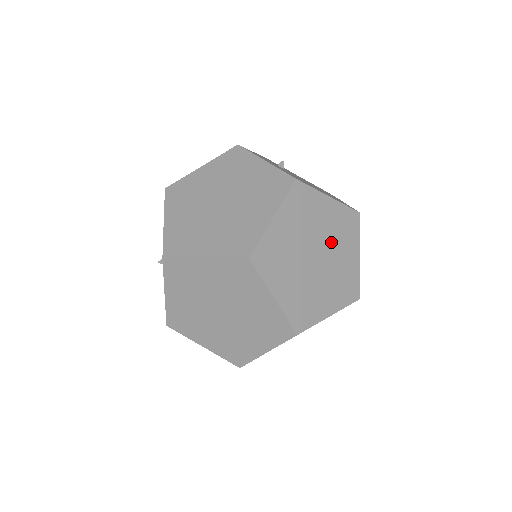
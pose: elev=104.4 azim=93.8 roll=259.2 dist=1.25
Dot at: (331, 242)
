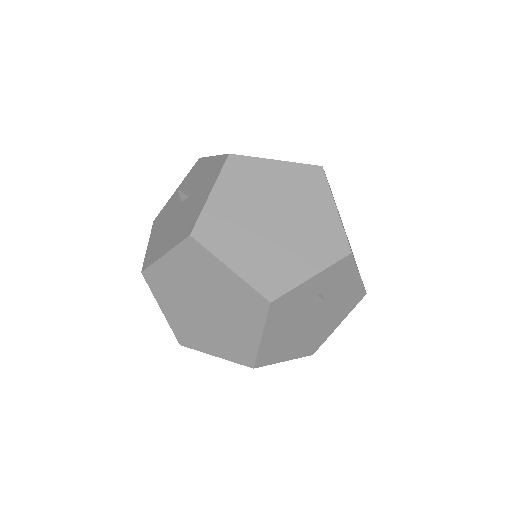
Dot at: occluded
